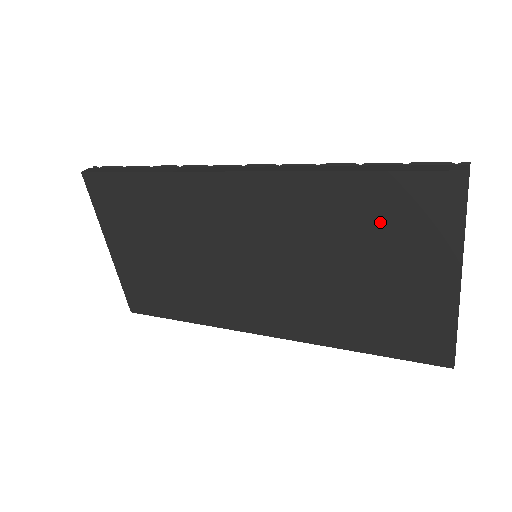
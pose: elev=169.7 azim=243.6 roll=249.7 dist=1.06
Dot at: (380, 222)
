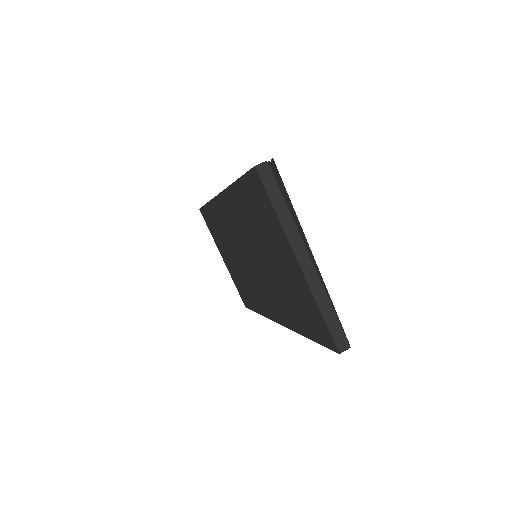
Dot at: (257, 217)
